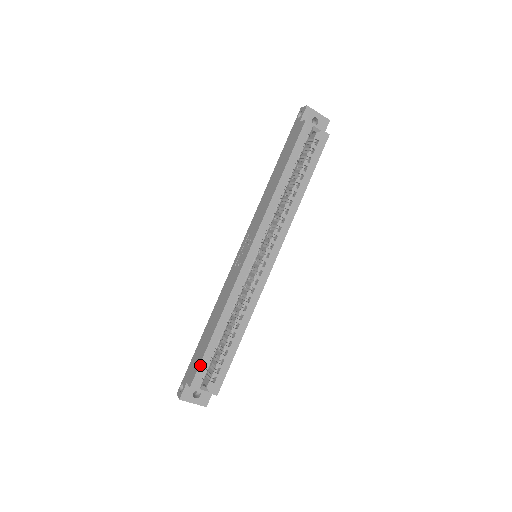
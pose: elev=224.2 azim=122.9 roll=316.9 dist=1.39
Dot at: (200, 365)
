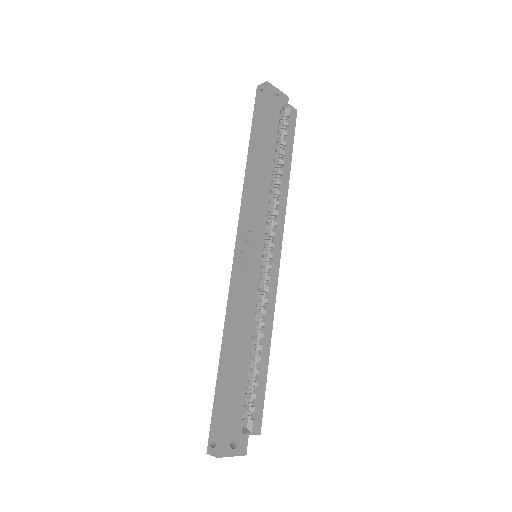
Dot at: (237, 403)
